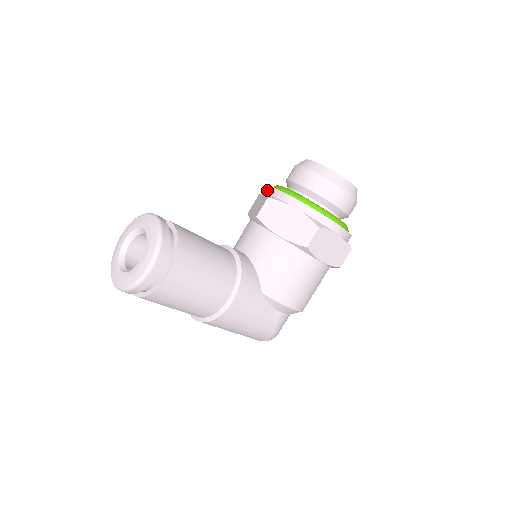
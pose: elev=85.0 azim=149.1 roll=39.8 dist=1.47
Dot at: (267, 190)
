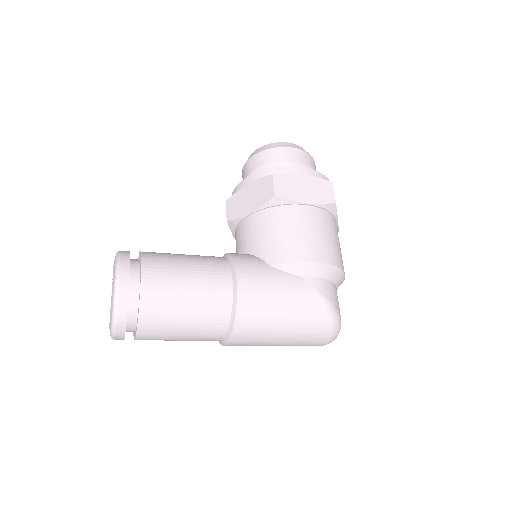
Dot at: occluded
